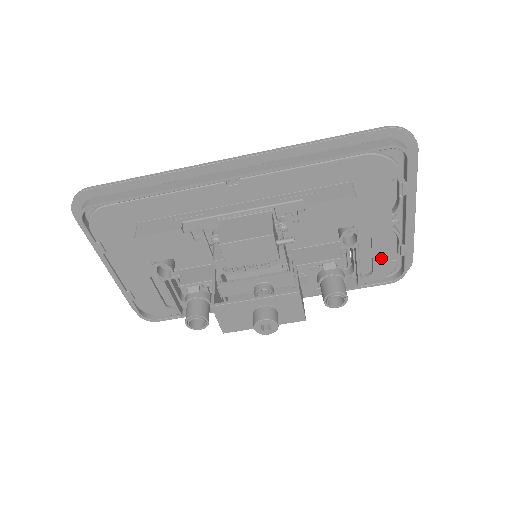
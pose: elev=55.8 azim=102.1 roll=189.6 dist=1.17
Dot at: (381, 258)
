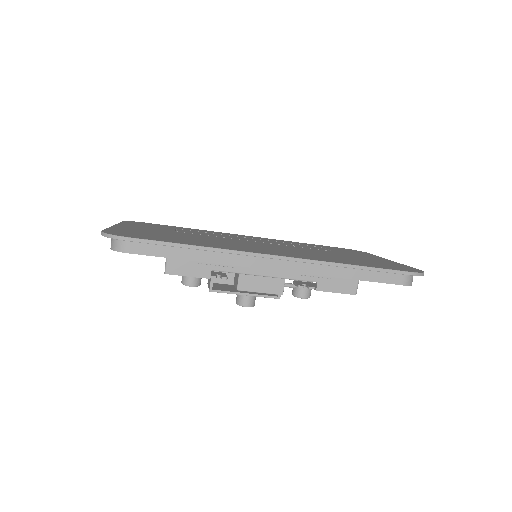
Dot at: occluded
